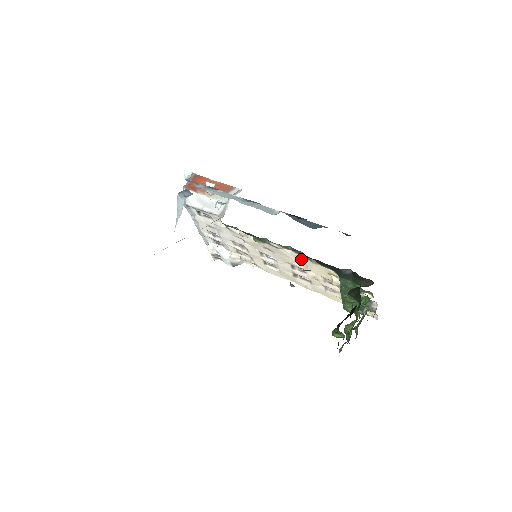
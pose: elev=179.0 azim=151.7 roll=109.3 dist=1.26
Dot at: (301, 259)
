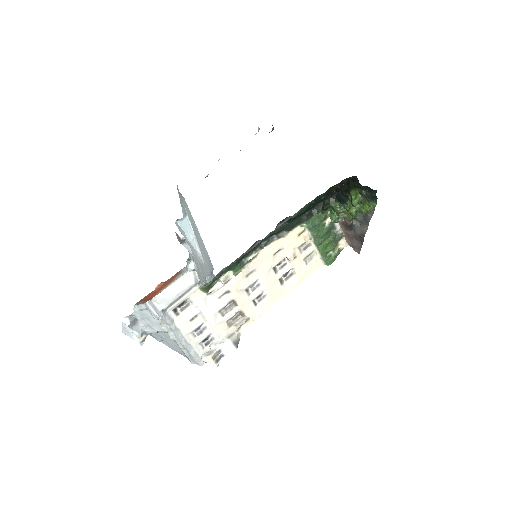
Dot at: (276, 246)
